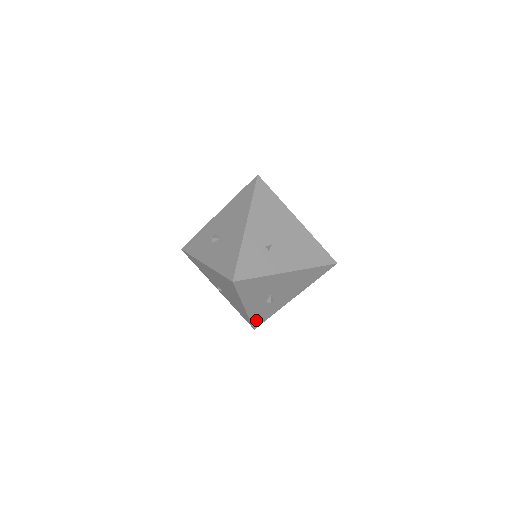
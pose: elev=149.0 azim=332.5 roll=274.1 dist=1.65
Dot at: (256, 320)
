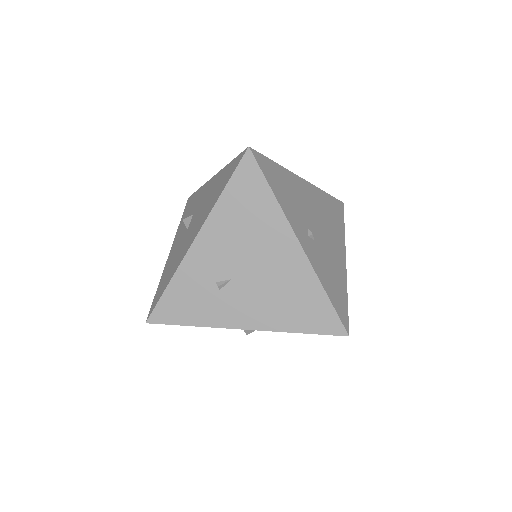
Dot at: occluded
